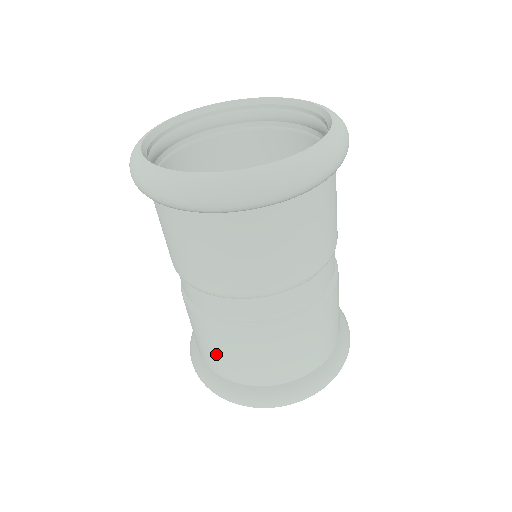
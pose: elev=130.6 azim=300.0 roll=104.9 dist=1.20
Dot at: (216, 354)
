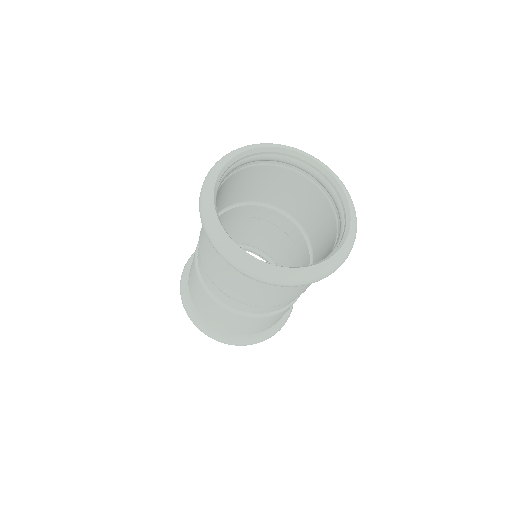
Dot at: (225, 323)
